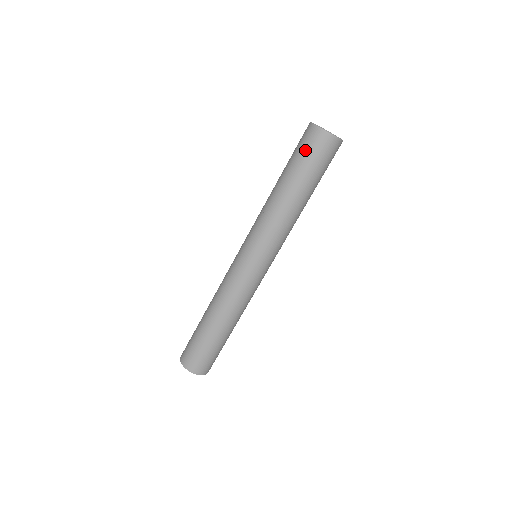
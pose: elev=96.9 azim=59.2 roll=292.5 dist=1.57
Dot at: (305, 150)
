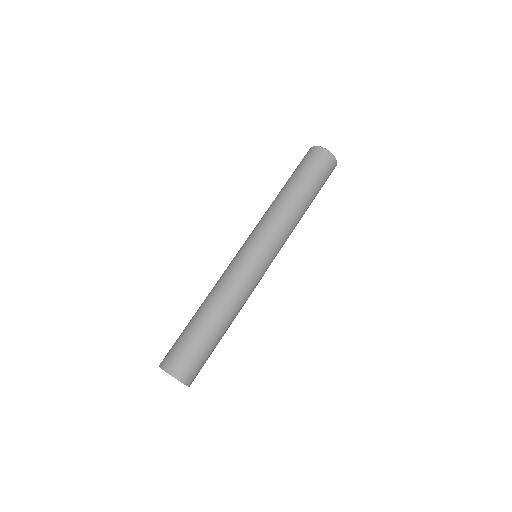
Dot at: (314, 164)
